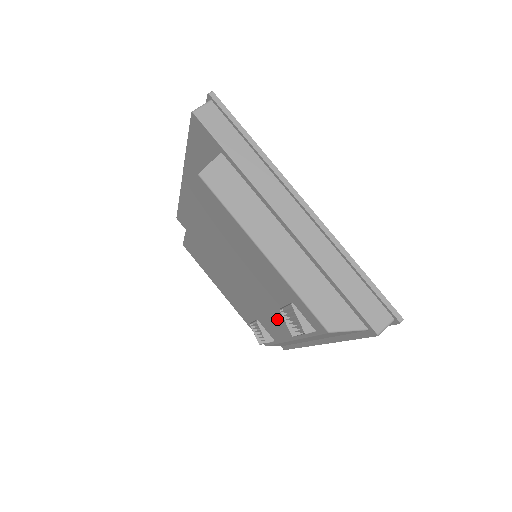
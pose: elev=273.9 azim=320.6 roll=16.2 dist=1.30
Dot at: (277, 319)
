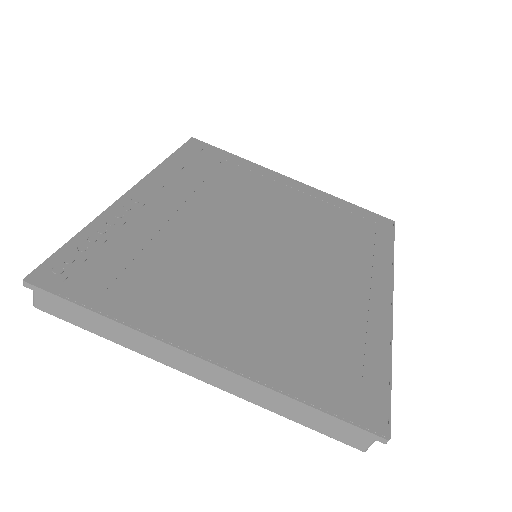
Dot at: occluded
